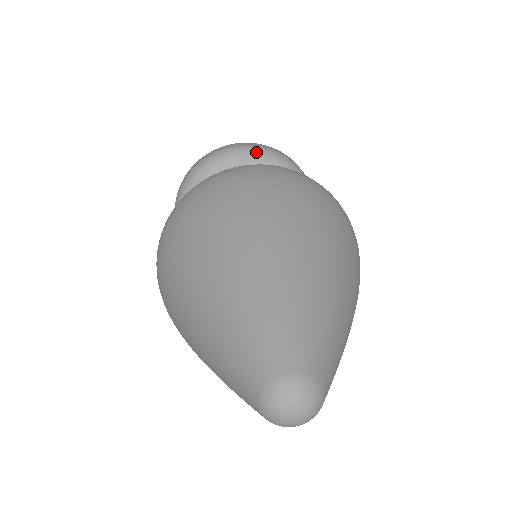
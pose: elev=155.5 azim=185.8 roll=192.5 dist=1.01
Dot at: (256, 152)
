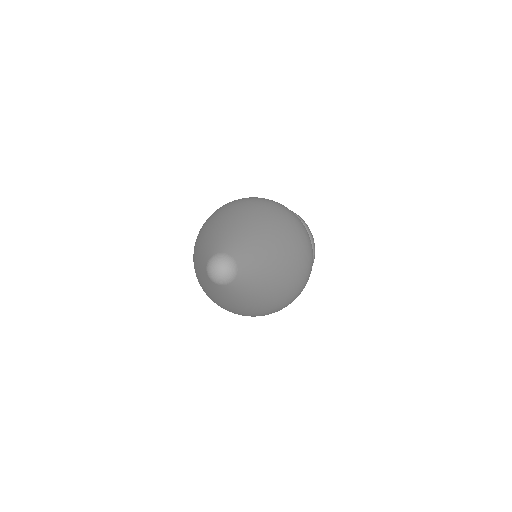
Dot at: occluded
